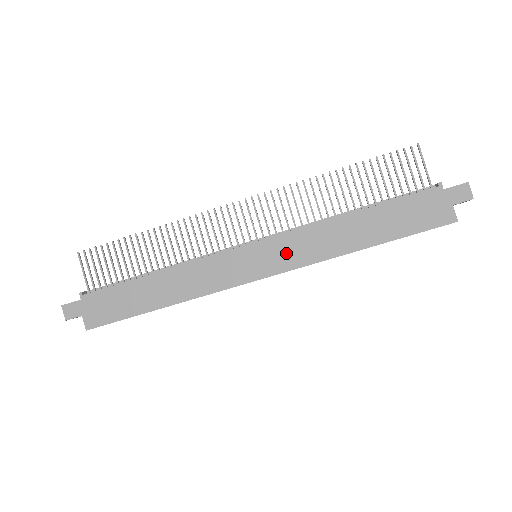
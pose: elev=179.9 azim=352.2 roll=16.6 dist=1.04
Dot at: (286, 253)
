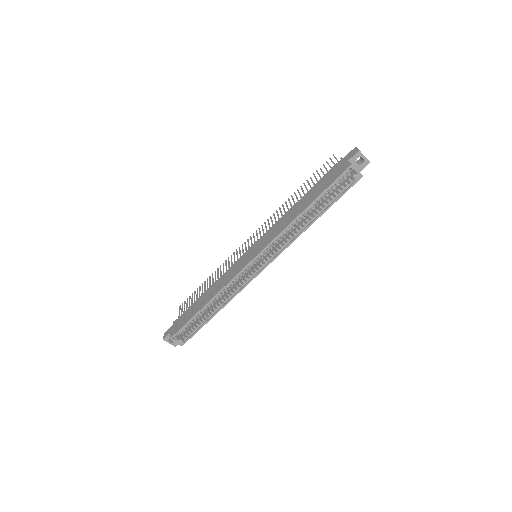
Dot at: (265, 240)
